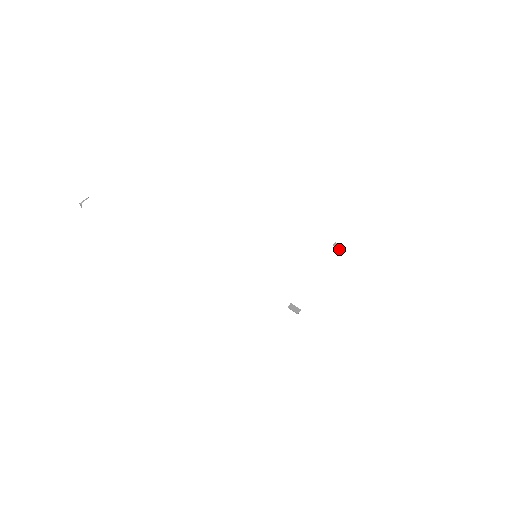
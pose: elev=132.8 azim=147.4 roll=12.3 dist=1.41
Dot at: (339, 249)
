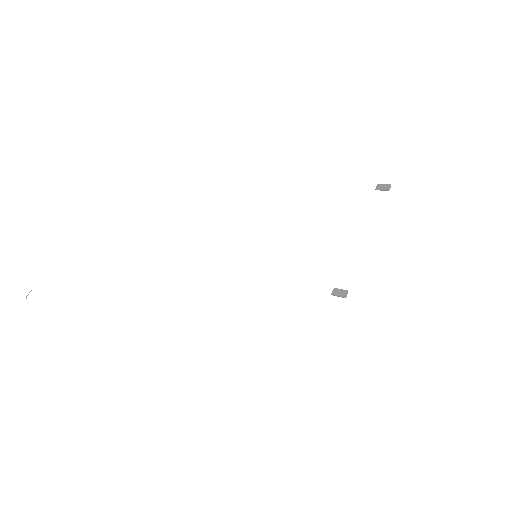
Dot at: (384, 190)
